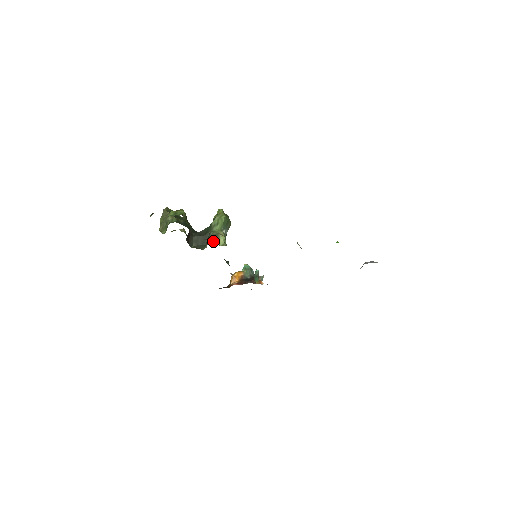
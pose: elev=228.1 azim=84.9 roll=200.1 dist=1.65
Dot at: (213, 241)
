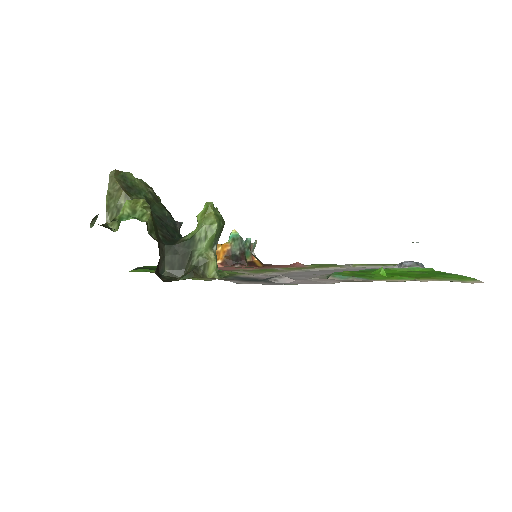
Dot at: (199, 276)
